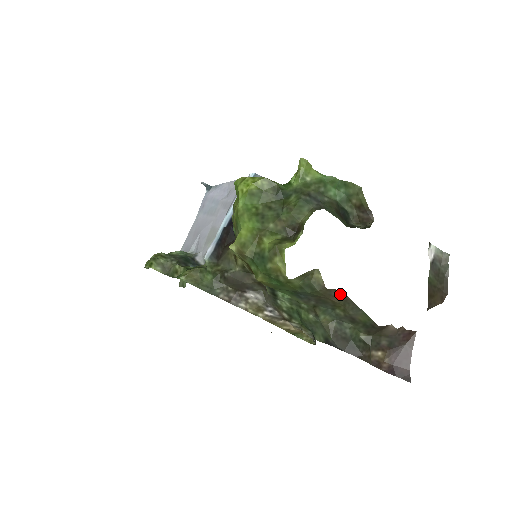
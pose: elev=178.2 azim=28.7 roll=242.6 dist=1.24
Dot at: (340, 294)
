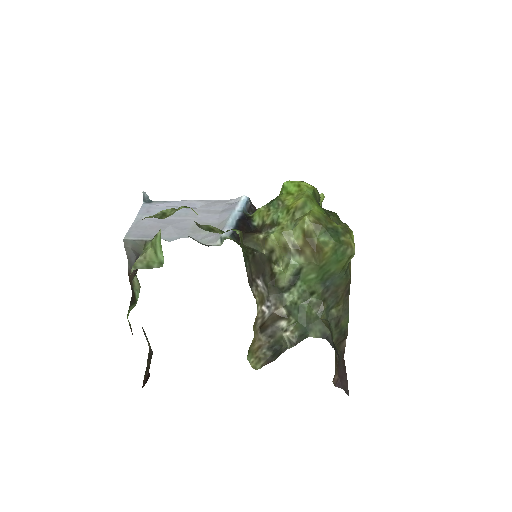
Dot at: (348, 291)
